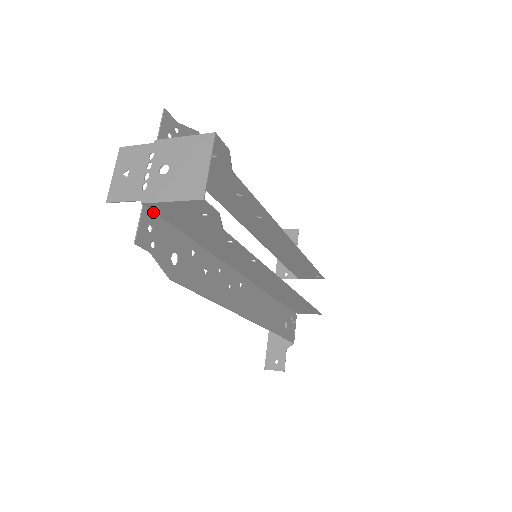
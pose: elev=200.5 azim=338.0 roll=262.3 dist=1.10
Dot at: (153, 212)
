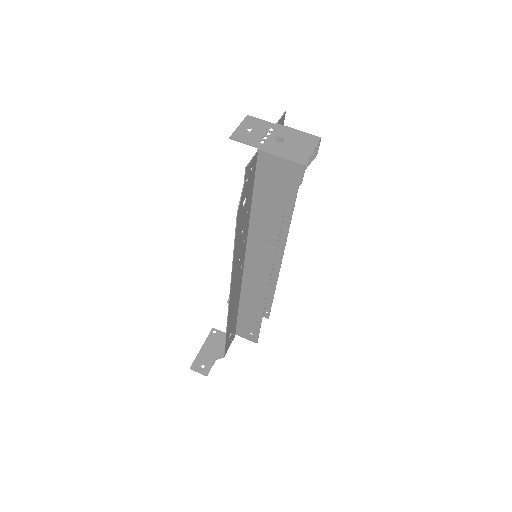
Dot at: (256, 161)
